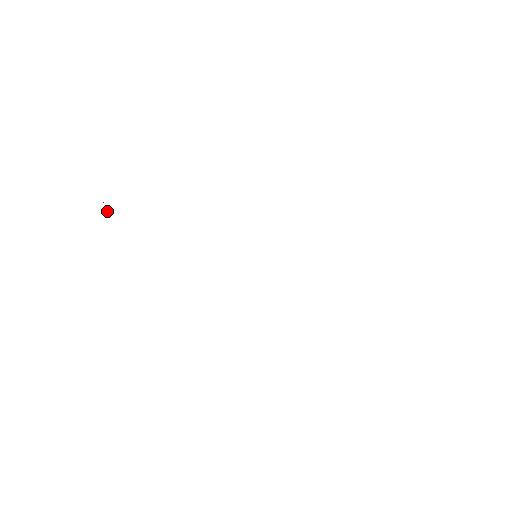
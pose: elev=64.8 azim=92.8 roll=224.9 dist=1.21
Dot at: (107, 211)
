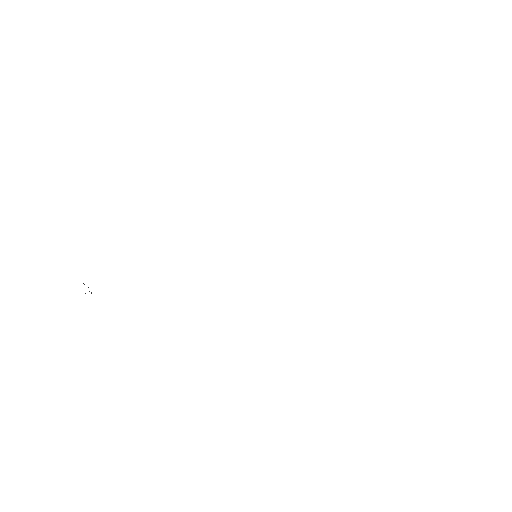
Dot at: occluded
